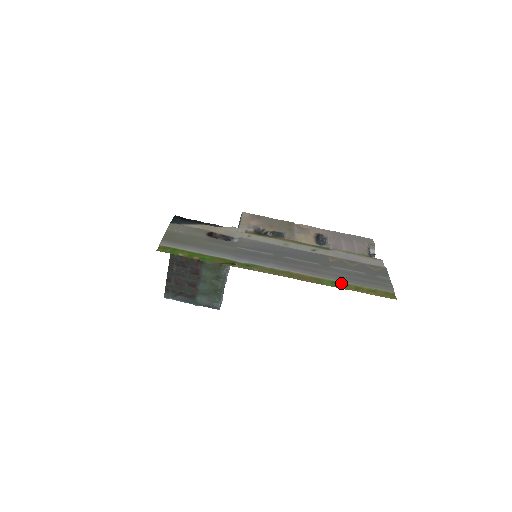
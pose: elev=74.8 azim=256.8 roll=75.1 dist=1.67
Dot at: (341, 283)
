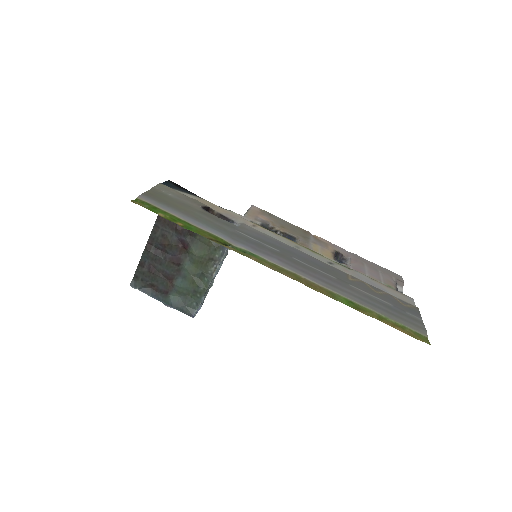
Dot at: (360, 306)
